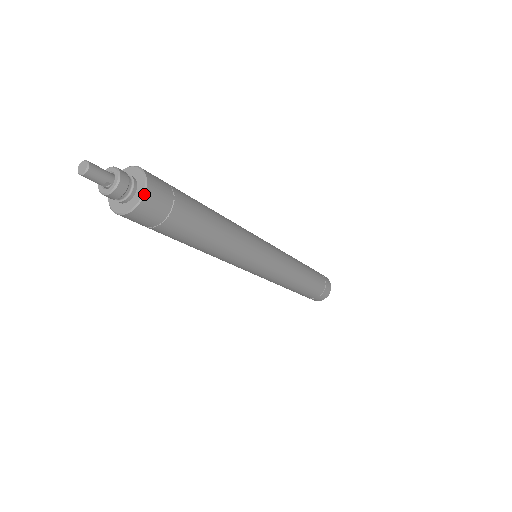
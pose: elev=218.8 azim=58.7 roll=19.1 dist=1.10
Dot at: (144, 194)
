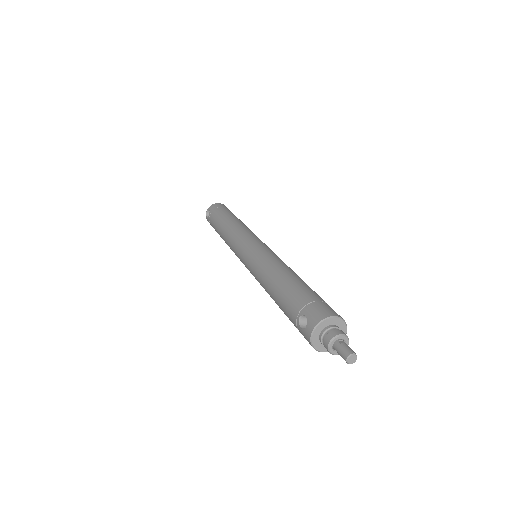
Dot at: occluded
